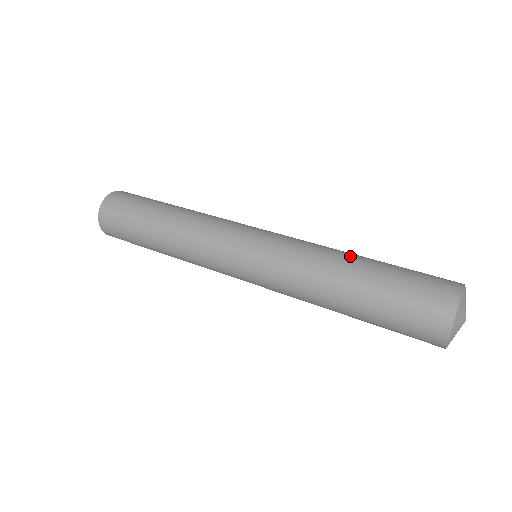
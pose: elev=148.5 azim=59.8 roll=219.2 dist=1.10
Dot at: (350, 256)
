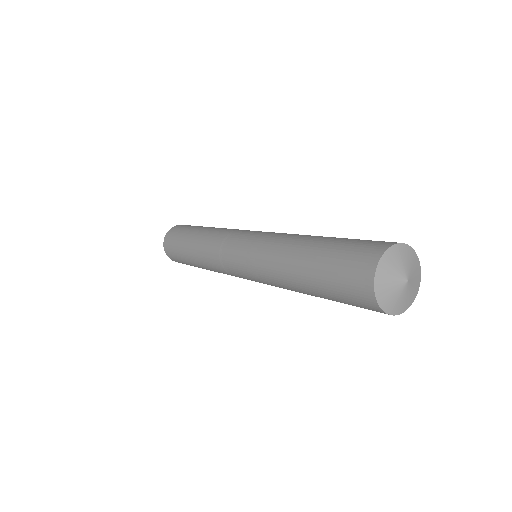
Dot at: (307, 237)
